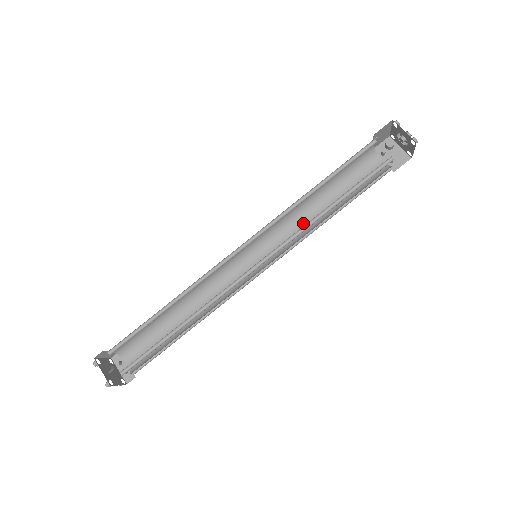
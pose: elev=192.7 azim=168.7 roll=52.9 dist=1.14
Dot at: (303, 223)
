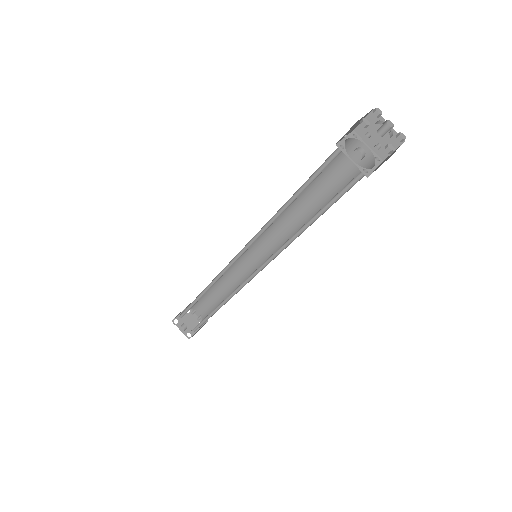
Dot at: (294, 218)
